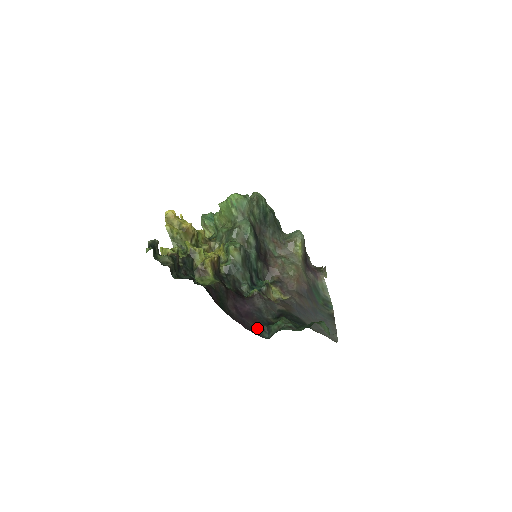
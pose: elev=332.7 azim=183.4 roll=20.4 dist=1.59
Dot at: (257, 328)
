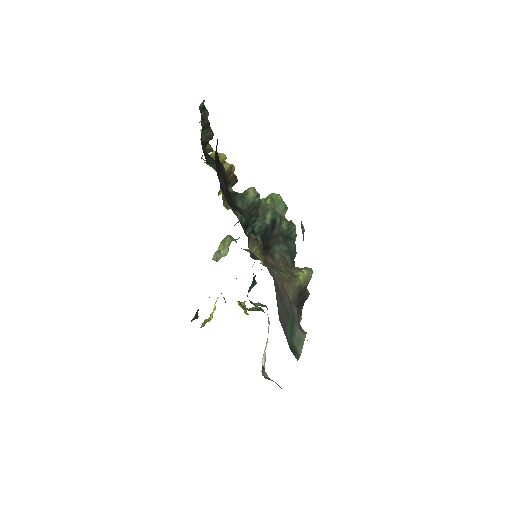
Dot at: (230, 203)
